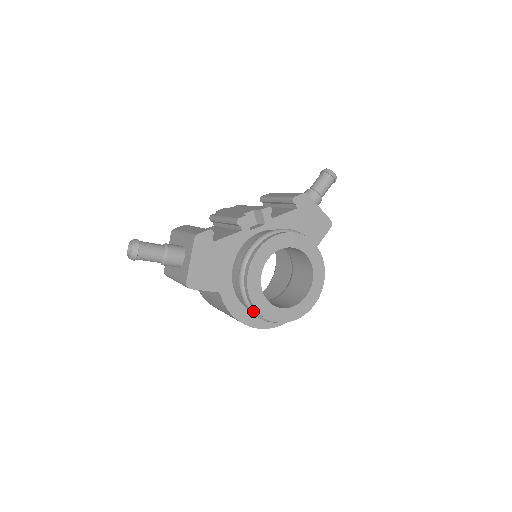
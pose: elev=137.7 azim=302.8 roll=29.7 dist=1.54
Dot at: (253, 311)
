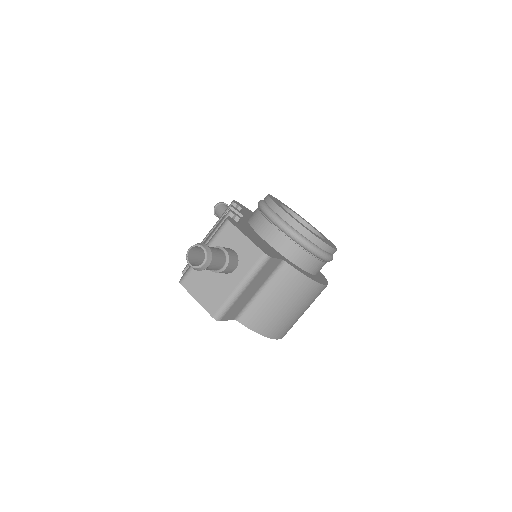
Dot at: (318, 249)
